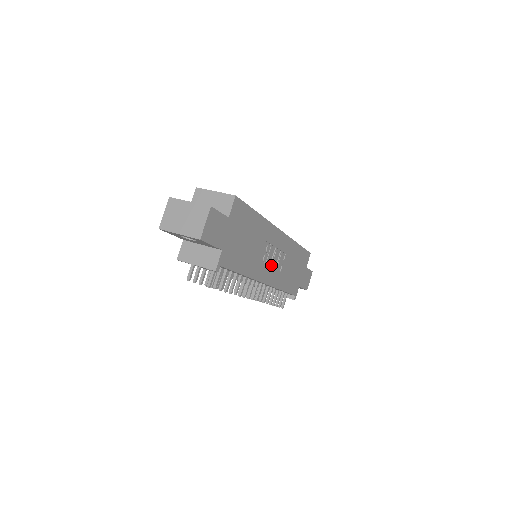
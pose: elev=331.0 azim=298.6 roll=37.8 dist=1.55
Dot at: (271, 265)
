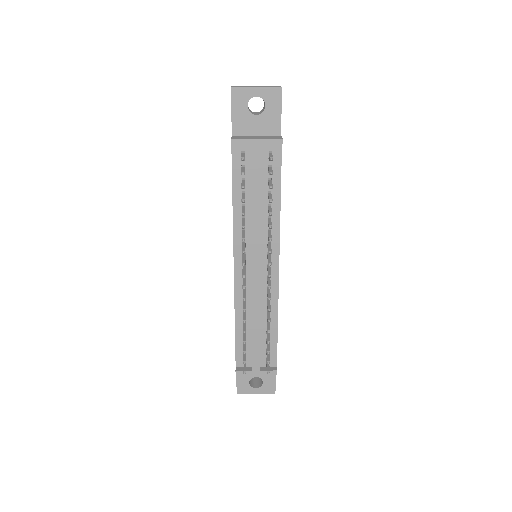
Dot at: occluded
